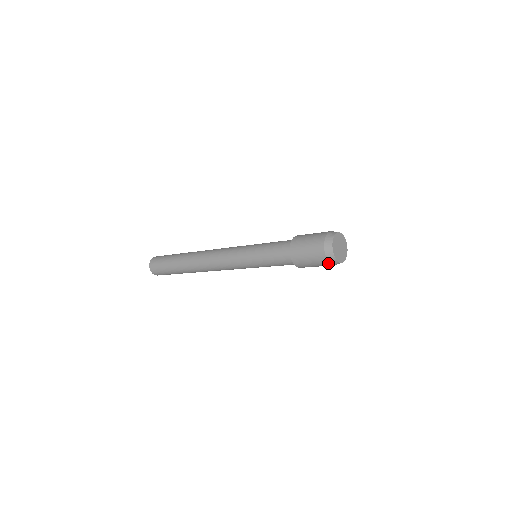
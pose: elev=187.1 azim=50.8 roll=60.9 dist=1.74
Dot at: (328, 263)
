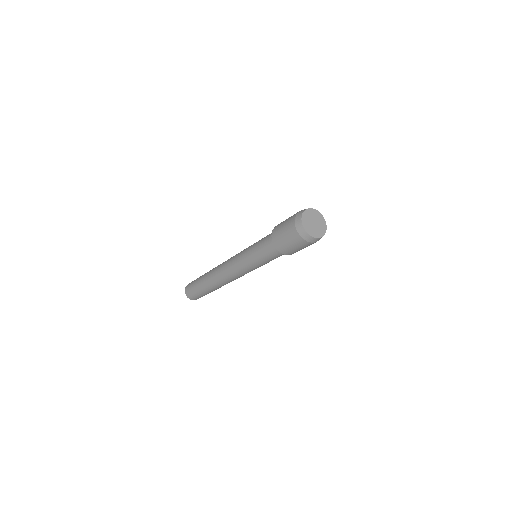
Dot at: (305, 241)
